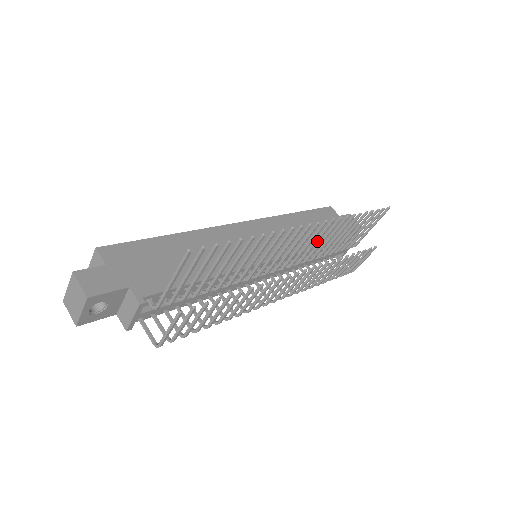
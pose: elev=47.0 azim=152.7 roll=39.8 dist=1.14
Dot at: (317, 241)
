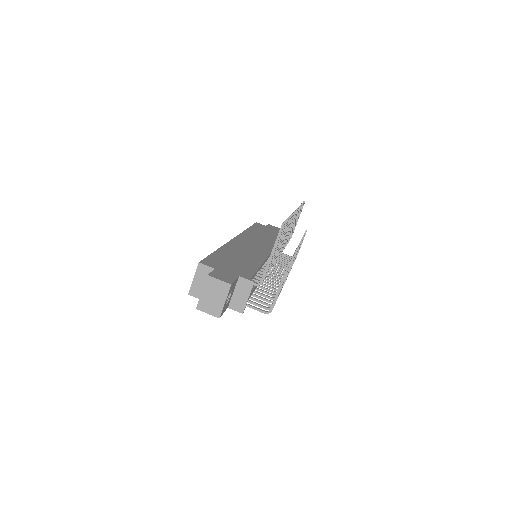
Dot at: (291, 228)
